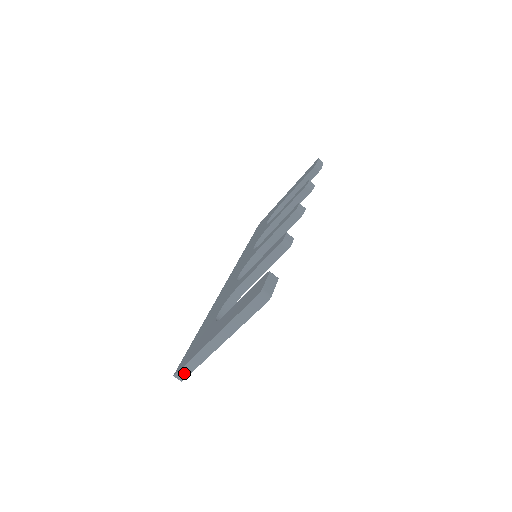
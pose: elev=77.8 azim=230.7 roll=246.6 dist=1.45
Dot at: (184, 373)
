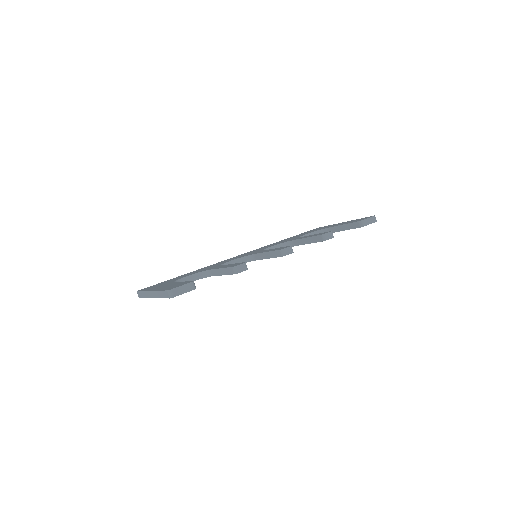
Dot at: (140, 295)
